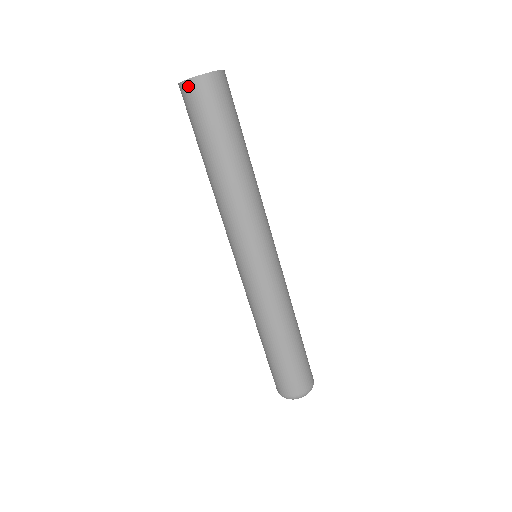
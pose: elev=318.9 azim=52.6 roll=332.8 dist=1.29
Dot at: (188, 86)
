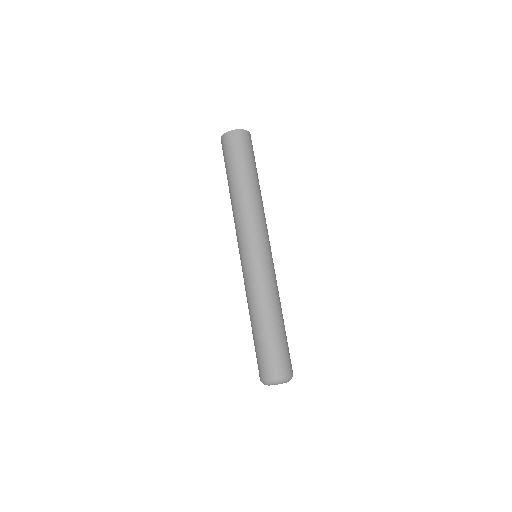
Dot at: (222, 139)
